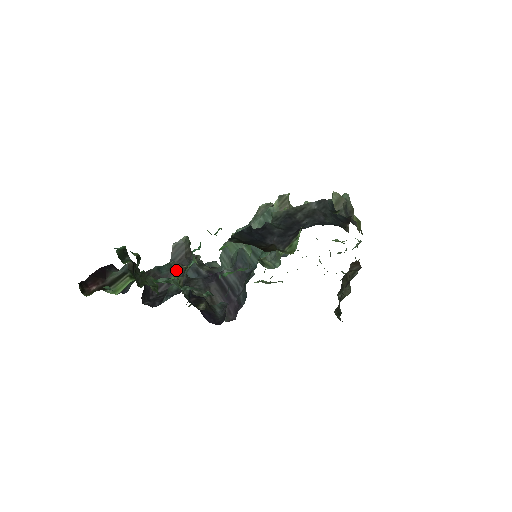
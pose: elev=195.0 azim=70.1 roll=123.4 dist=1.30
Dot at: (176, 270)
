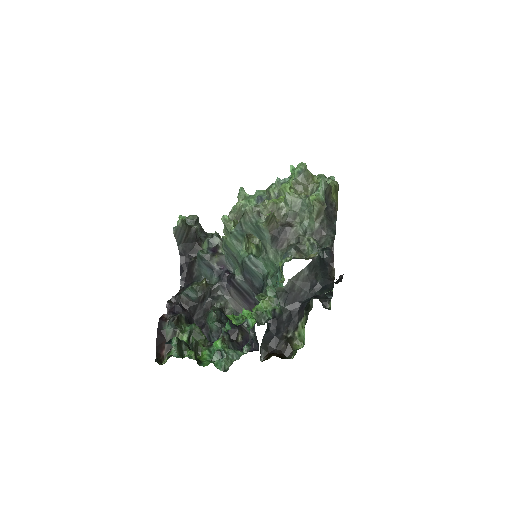
Dot at: (202, 295)
